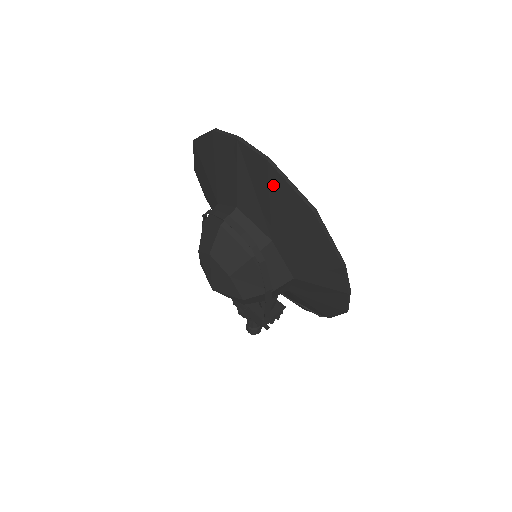
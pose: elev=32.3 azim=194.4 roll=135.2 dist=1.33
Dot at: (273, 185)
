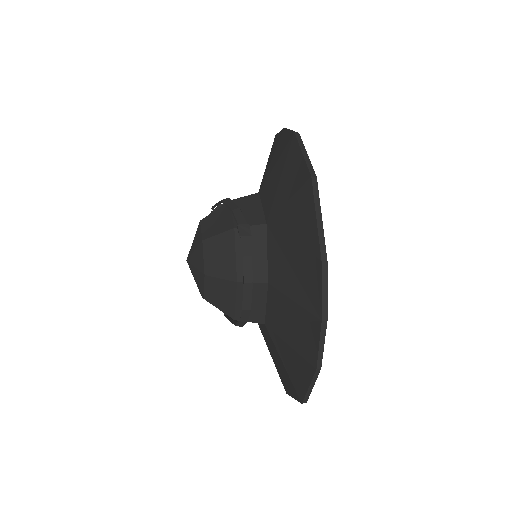
Dot at: (301, 362)
